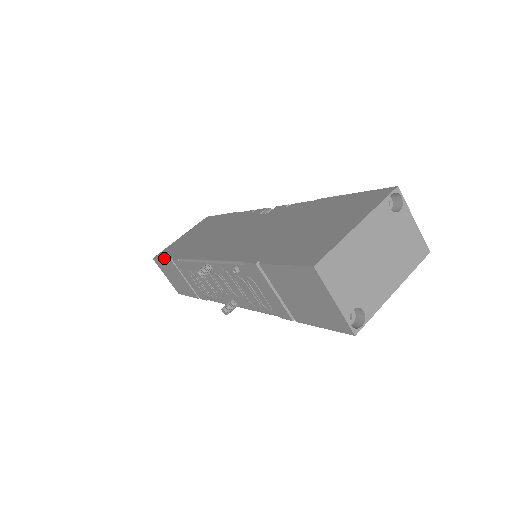
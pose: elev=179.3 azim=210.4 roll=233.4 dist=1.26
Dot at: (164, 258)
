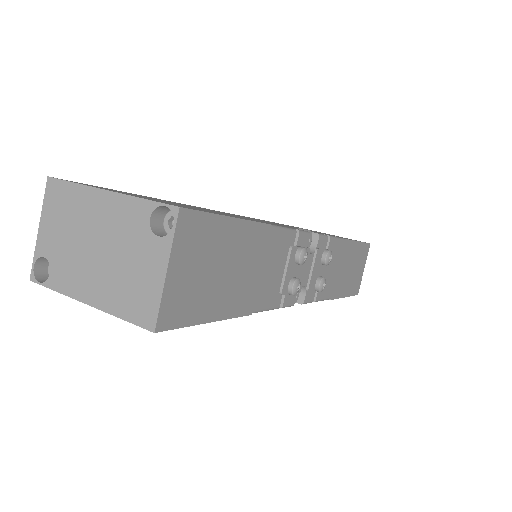
Dot at: occluded
